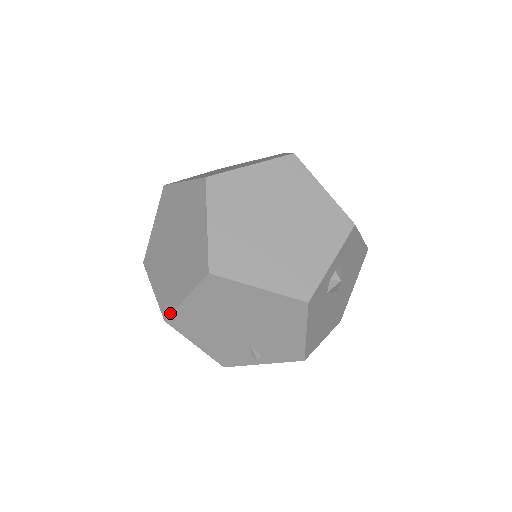
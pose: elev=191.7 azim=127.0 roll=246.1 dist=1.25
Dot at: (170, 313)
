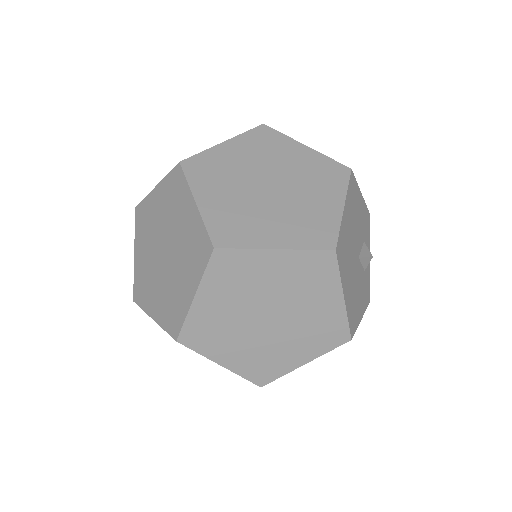
Dot at: (139, 305)
